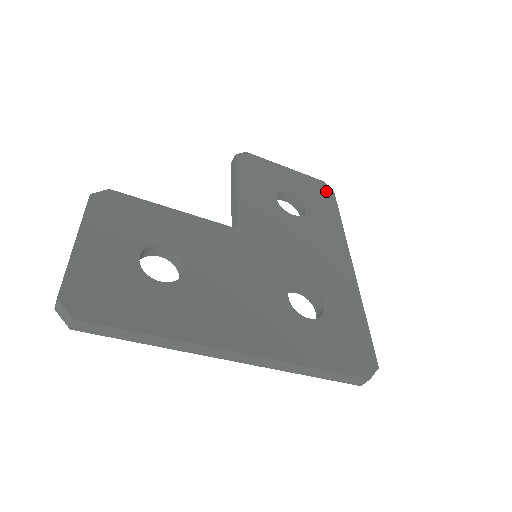
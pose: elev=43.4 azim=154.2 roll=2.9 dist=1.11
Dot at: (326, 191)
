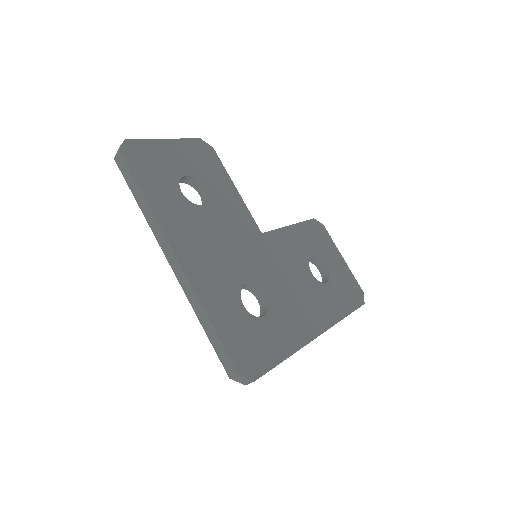
Dot at: (358, 296)
